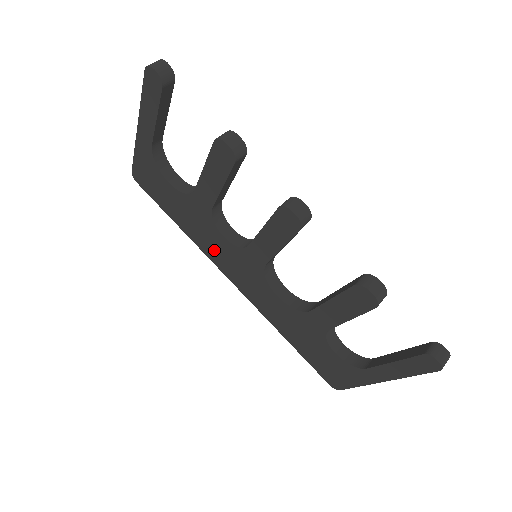
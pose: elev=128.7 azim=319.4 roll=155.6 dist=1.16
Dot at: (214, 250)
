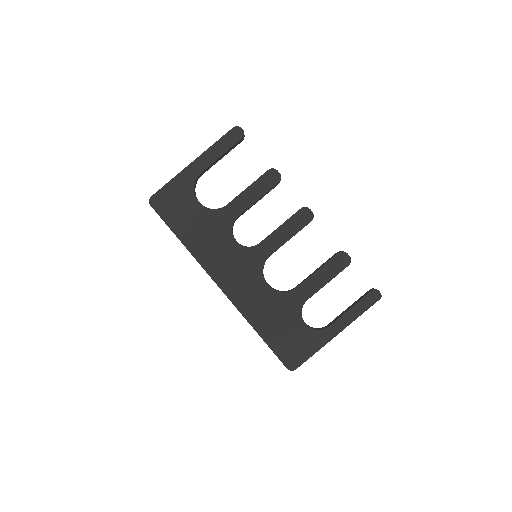
Dot at: (215, 257)
